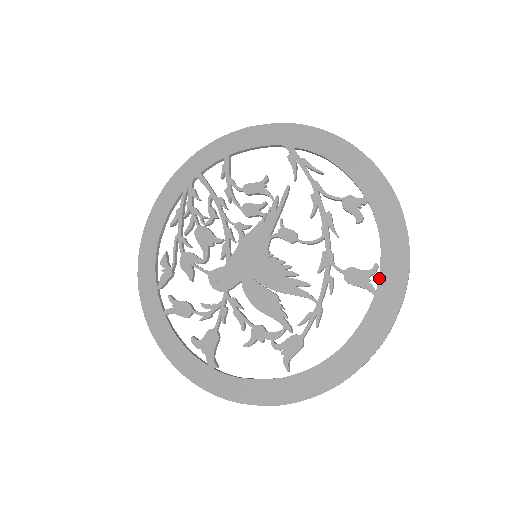
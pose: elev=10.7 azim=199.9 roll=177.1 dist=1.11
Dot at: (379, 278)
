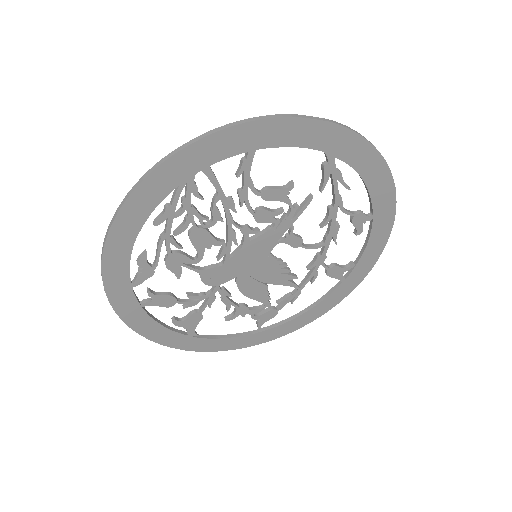
Dot at: (351, 273)
